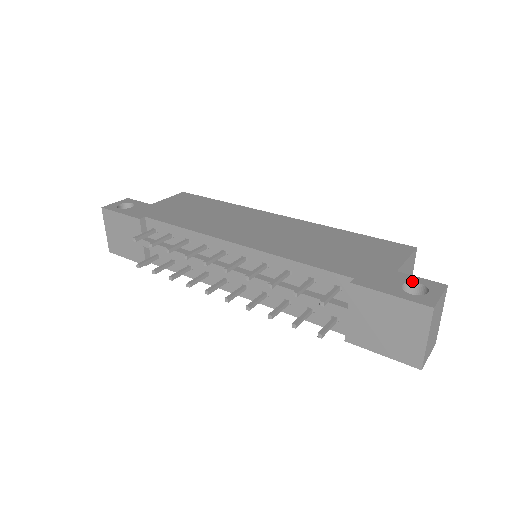
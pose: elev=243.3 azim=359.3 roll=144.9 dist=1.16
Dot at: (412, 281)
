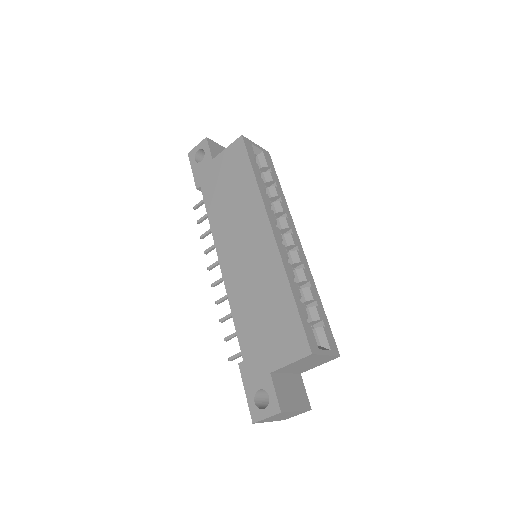
Dot at: (267, 391)
